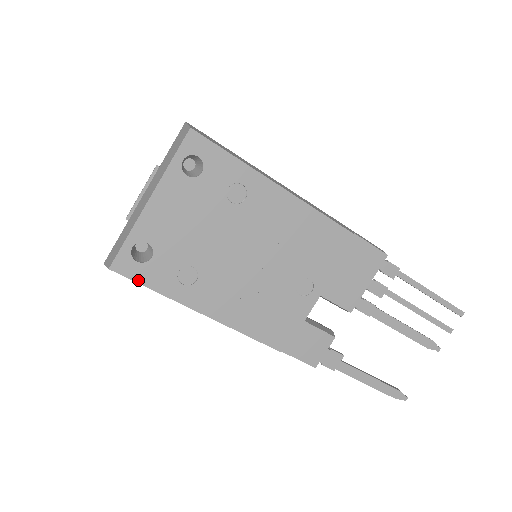
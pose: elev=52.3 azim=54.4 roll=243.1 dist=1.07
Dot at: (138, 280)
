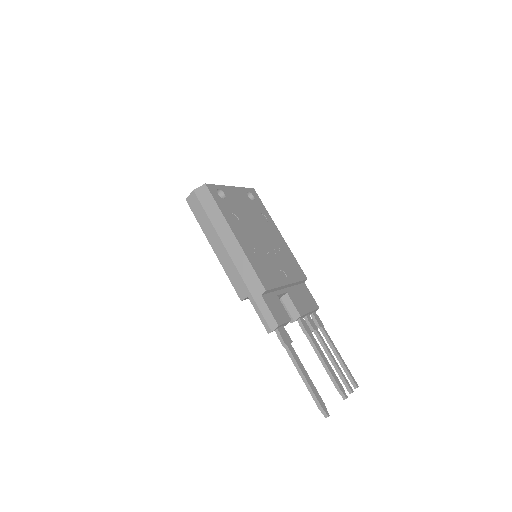
Dot at: (214, 198)
